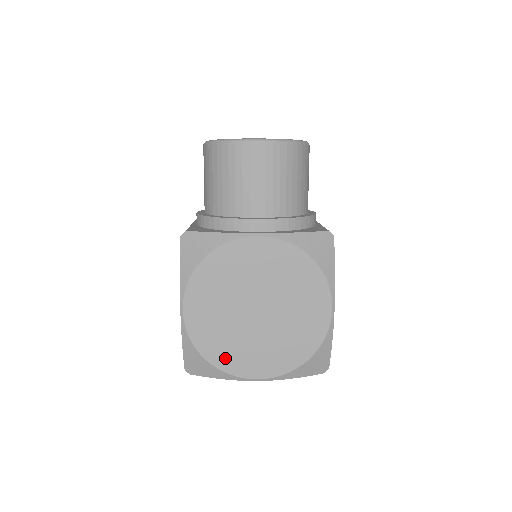
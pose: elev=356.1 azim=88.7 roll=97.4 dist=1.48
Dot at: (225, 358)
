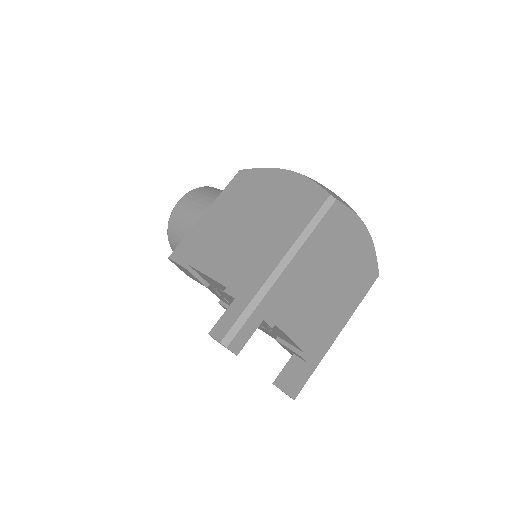
Dot at: occluded
